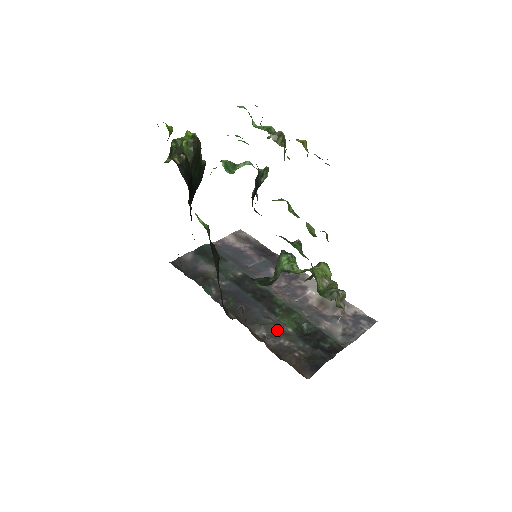
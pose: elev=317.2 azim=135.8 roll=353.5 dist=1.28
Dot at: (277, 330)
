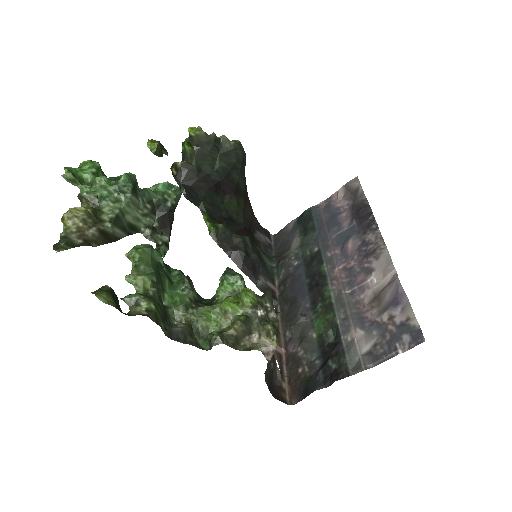
Dot at: (303, 333)
